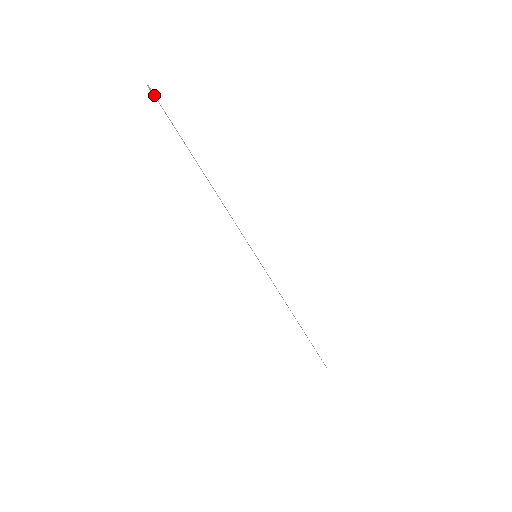
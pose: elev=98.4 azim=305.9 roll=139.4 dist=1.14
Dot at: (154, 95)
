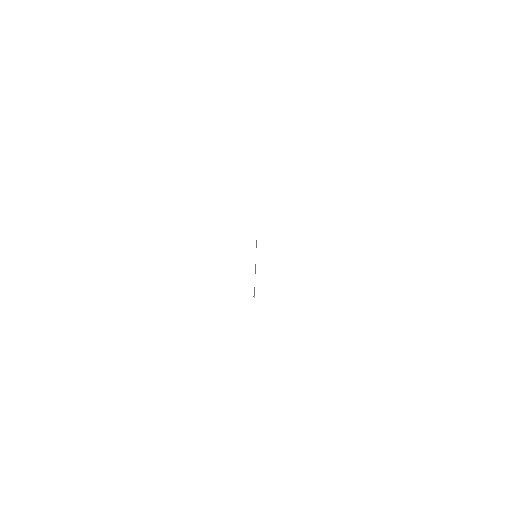
Dot at: (254, 295)
